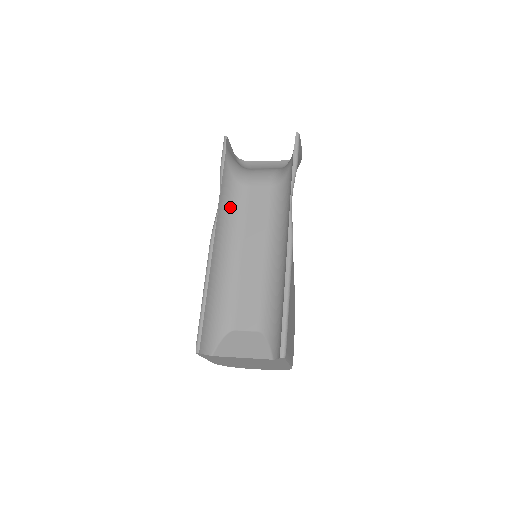
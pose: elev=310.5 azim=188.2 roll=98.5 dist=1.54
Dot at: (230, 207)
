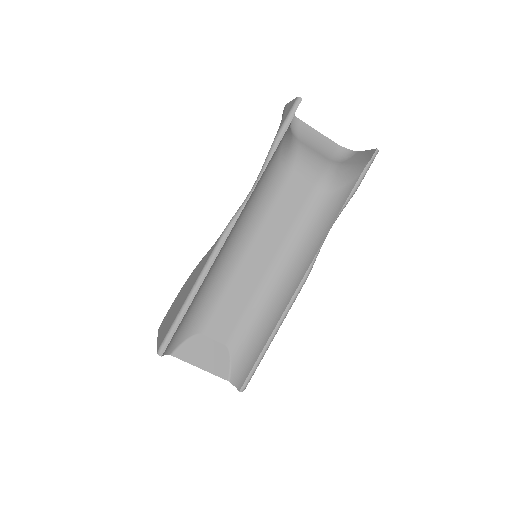
Dot at: (259, 194)
